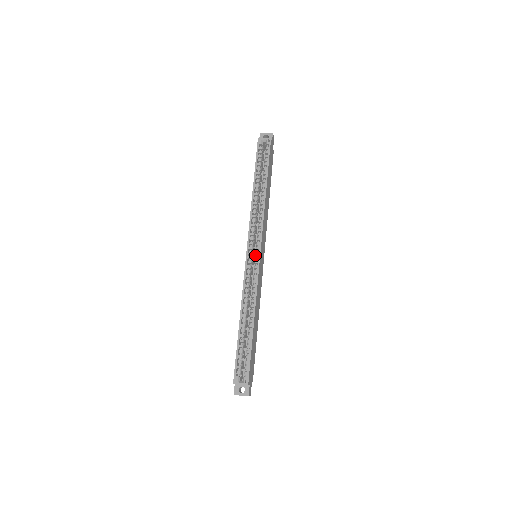
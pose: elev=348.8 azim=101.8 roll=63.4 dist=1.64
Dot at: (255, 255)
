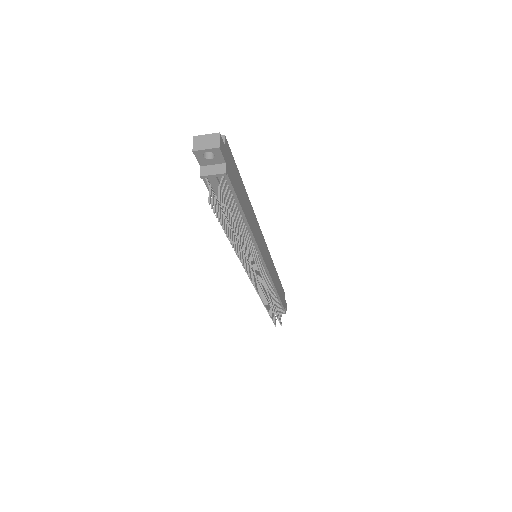
Dot at: occluded
